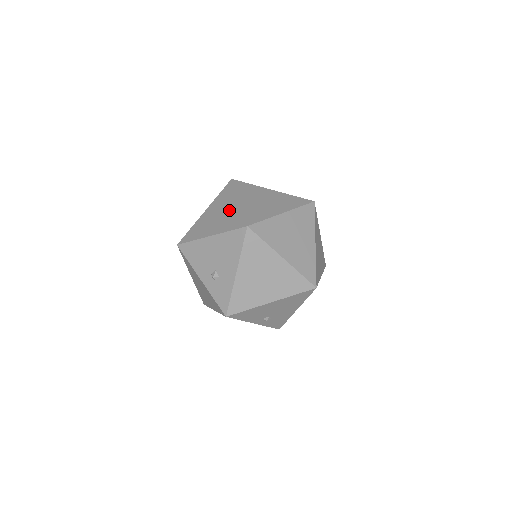
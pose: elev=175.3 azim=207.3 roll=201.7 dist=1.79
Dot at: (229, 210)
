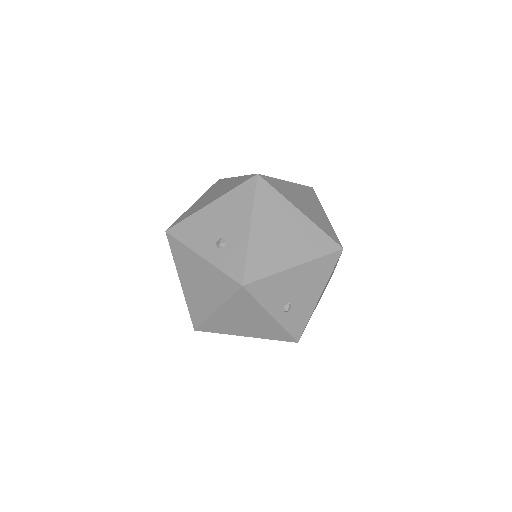
Dot at: (227, 184)
